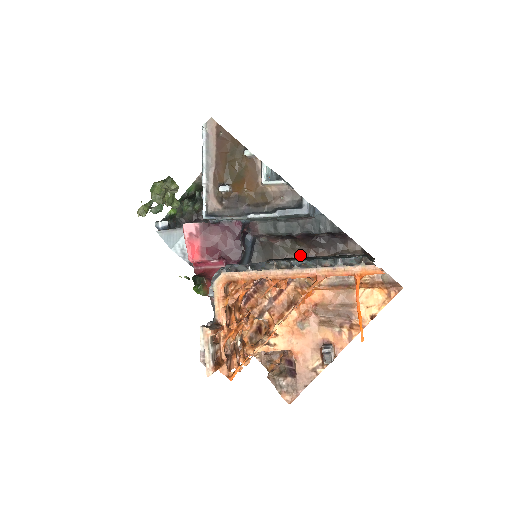
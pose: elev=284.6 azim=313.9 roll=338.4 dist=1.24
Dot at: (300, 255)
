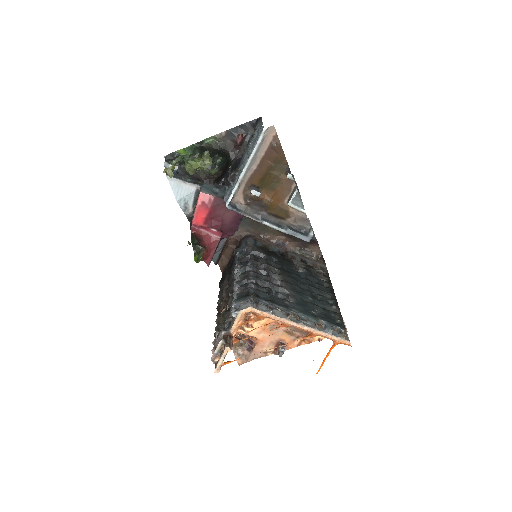
Dot at: (275, 238)
